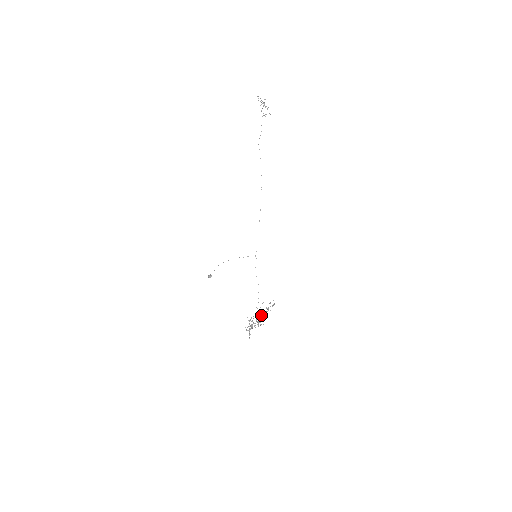
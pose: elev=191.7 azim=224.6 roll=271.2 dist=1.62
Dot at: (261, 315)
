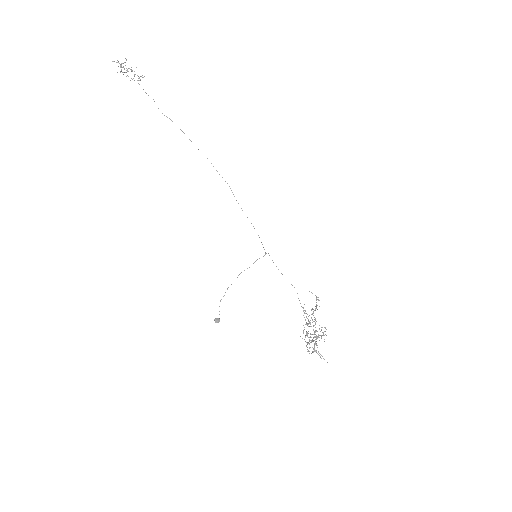
Dot at: (307, 323)
